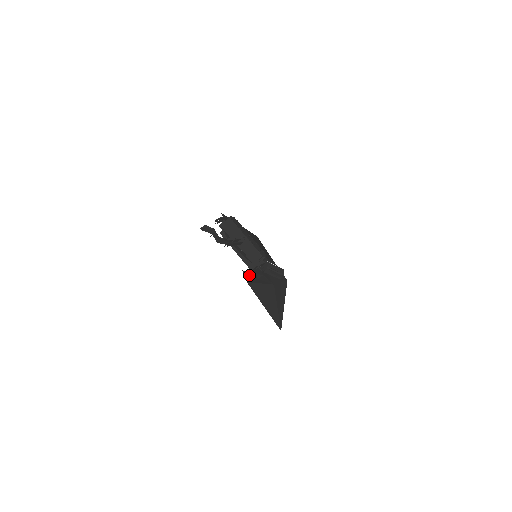
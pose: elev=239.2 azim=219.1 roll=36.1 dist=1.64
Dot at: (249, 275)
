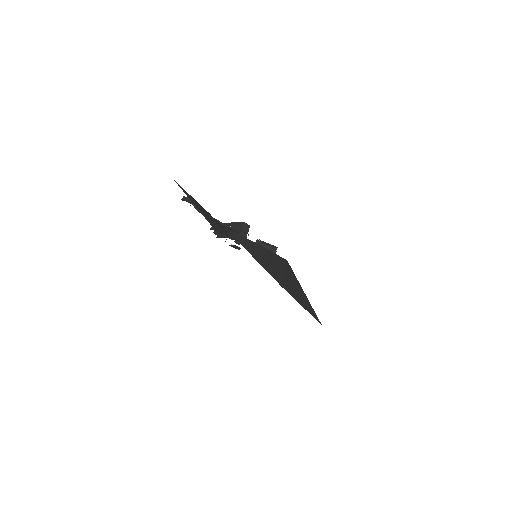
Dot at: occluded
